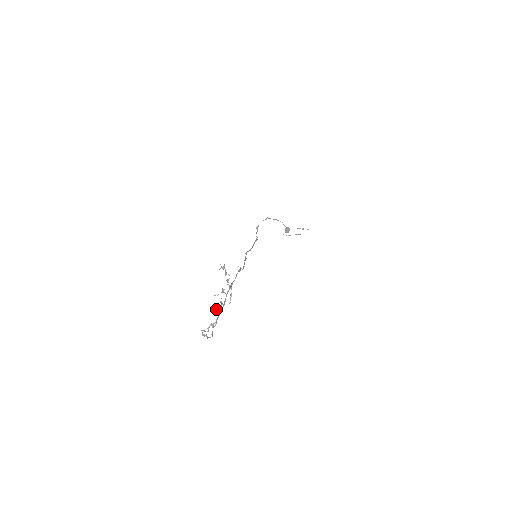
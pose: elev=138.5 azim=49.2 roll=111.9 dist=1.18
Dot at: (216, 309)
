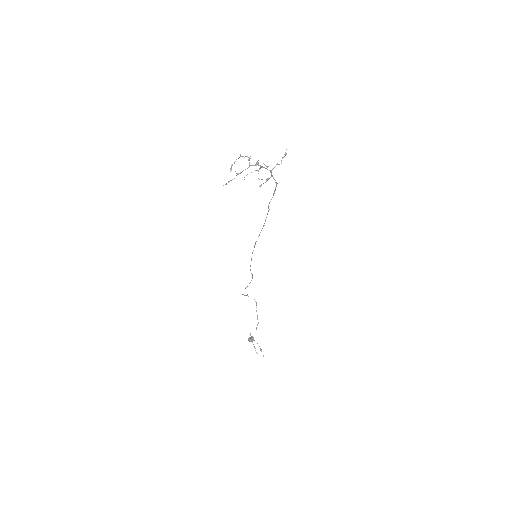
Dot at: (257, 162)
